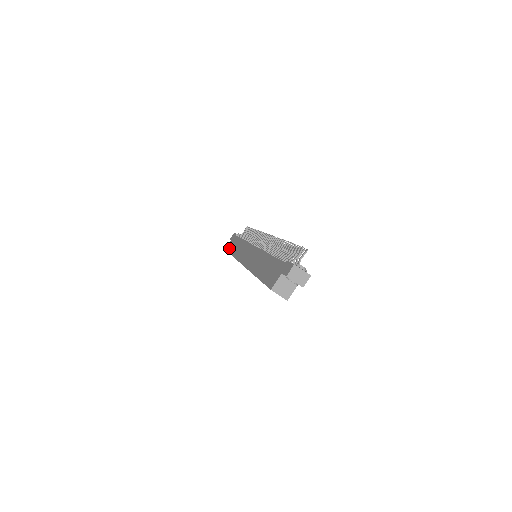
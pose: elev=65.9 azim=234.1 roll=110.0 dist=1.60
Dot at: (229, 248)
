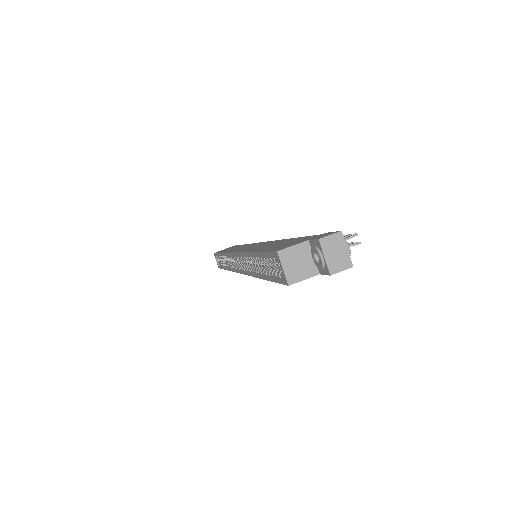
Dot at: occluded
